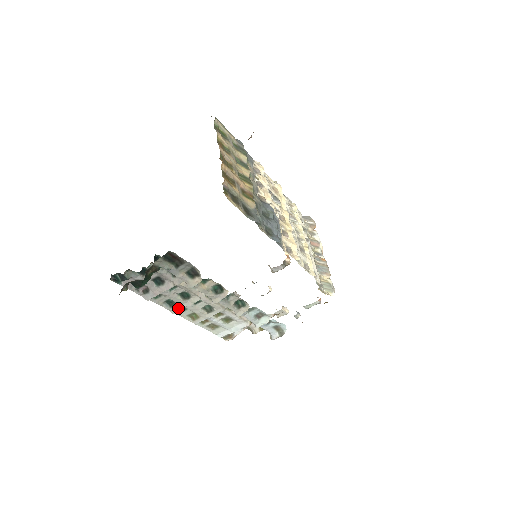
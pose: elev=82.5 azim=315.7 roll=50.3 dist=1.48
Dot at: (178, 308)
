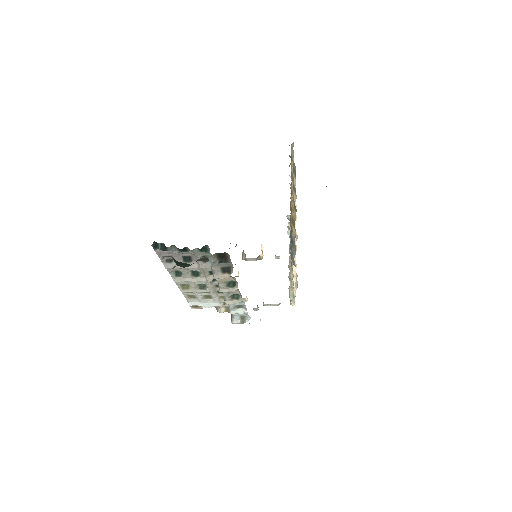
Dot at: (182, 279)
